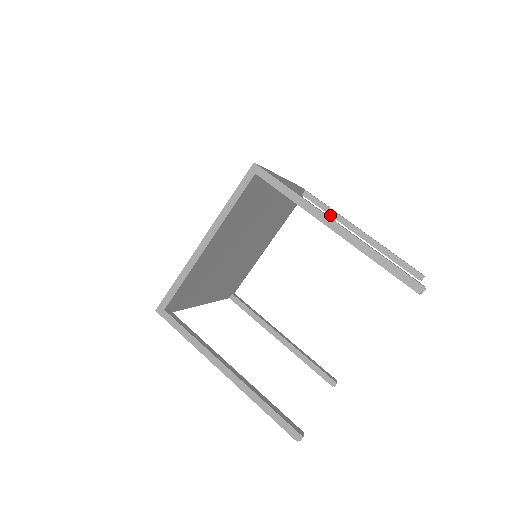
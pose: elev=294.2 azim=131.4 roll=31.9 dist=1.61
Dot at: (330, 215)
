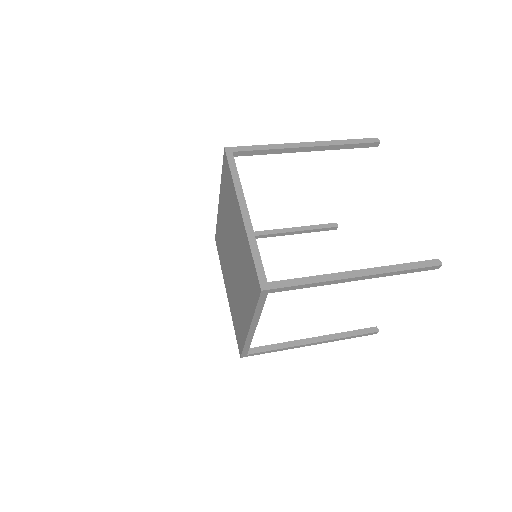
Dot at: occluded
